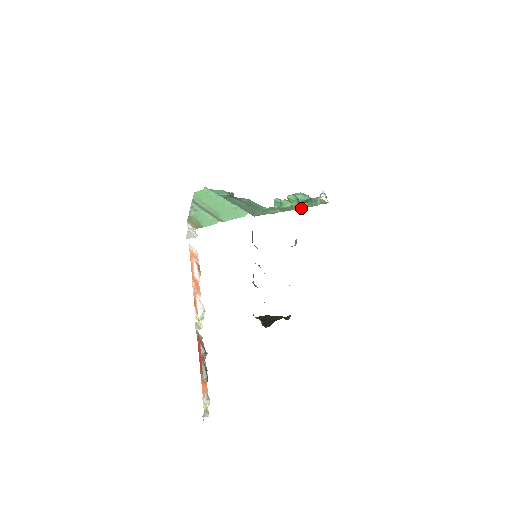
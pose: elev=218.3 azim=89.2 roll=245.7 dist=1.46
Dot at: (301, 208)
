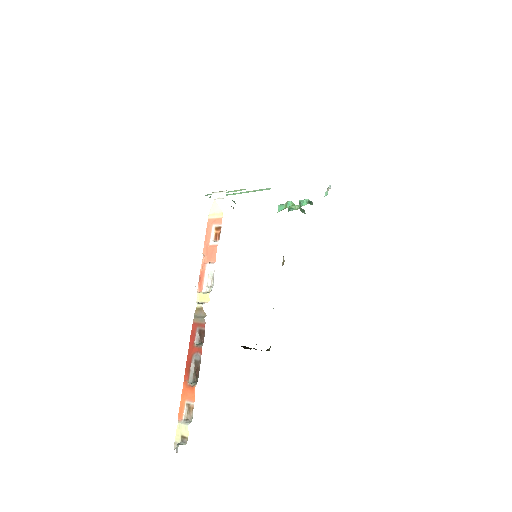
Dot at: occluded
